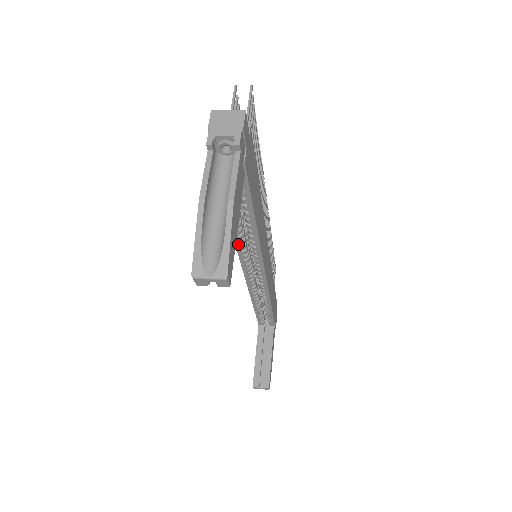
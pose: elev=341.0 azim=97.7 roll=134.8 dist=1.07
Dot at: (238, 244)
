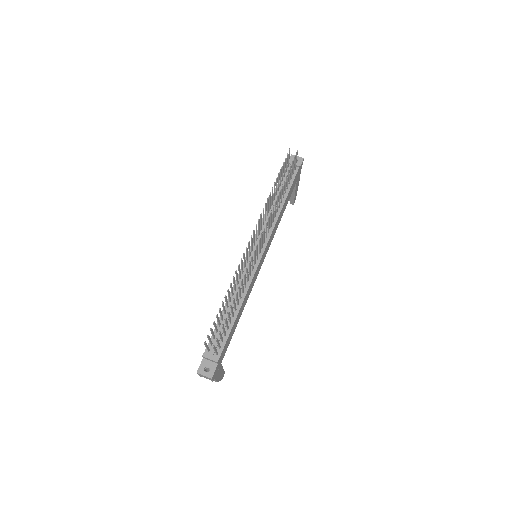
Dot at: occluded
